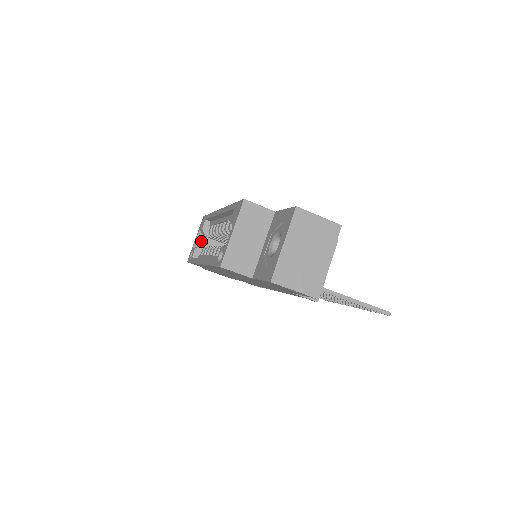
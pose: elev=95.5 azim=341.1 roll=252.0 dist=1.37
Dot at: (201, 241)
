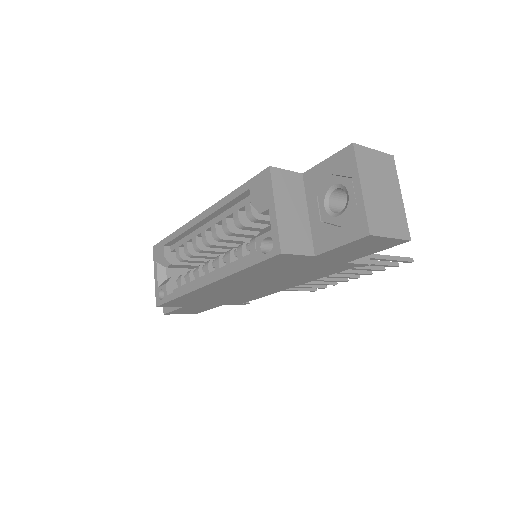
Dot at: (165, 274)
